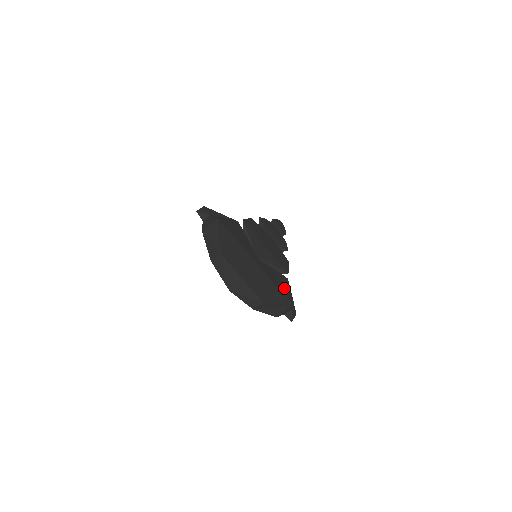
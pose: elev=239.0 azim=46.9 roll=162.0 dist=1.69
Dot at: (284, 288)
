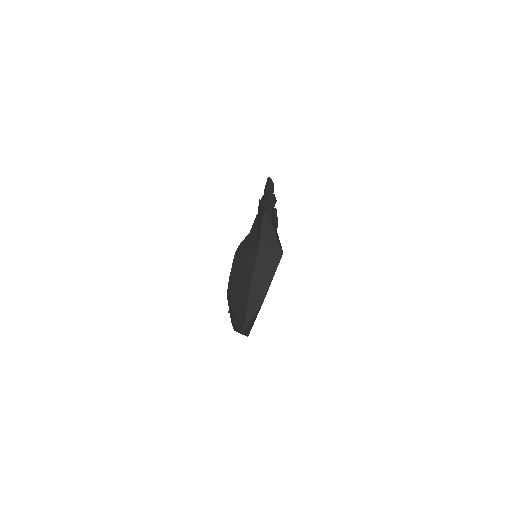
Dot at: occluded
